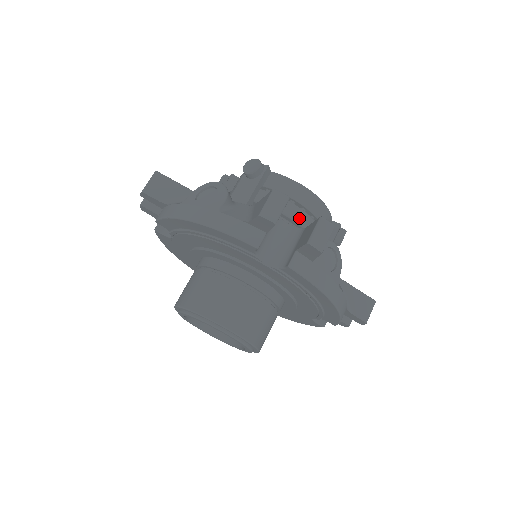
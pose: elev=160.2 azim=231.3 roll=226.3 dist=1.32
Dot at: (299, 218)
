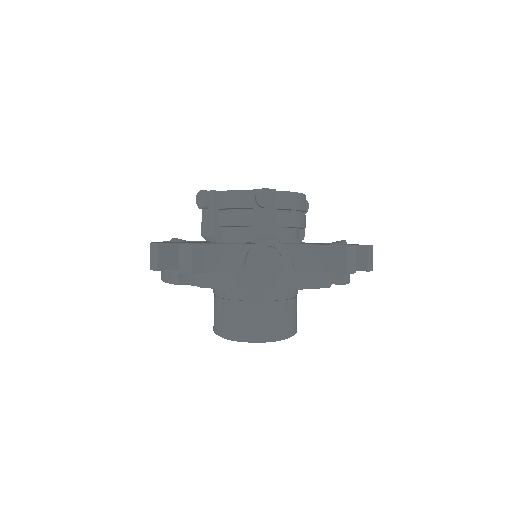
Dot at: (303, 223)
